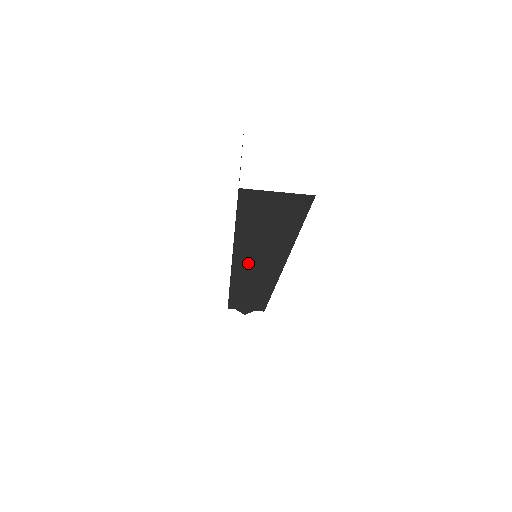
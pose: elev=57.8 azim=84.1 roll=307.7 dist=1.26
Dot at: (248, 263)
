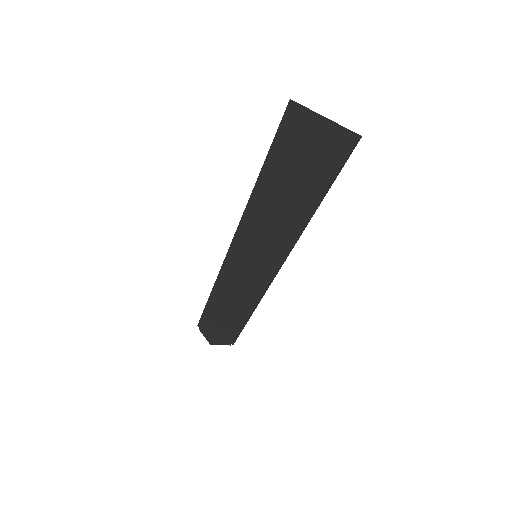
Dot at: (250, 243)
